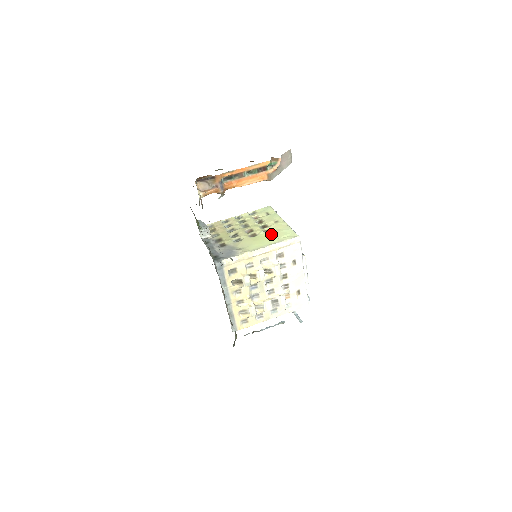
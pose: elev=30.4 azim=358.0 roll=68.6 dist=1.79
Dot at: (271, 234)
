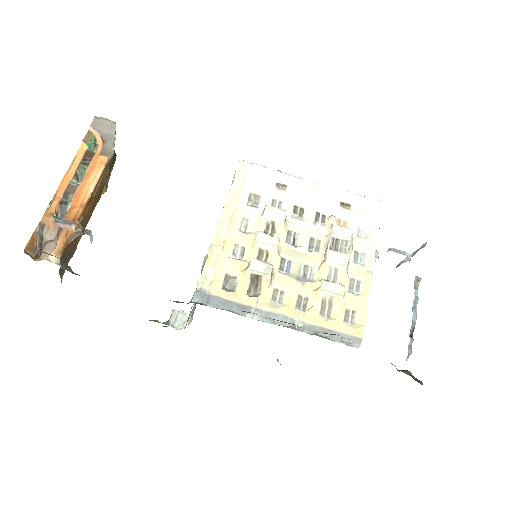
Dot at: occluded
